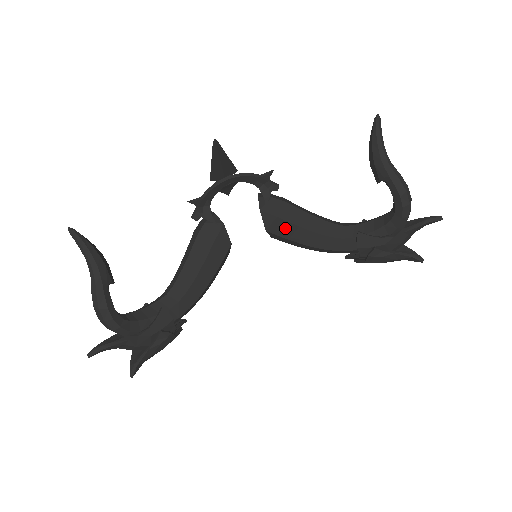
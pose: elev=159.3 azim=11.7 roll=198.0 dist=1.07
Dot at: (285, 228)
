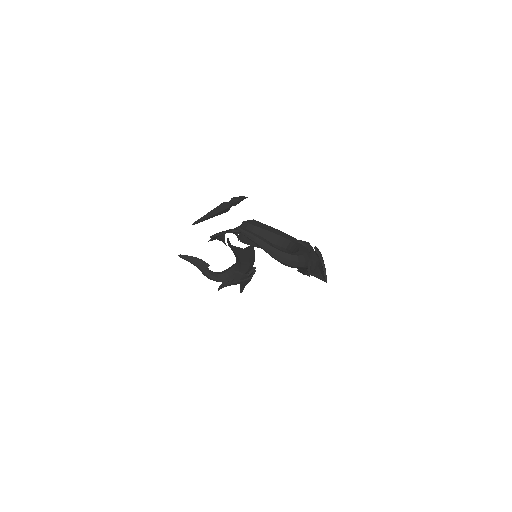
Dot at: occluded
